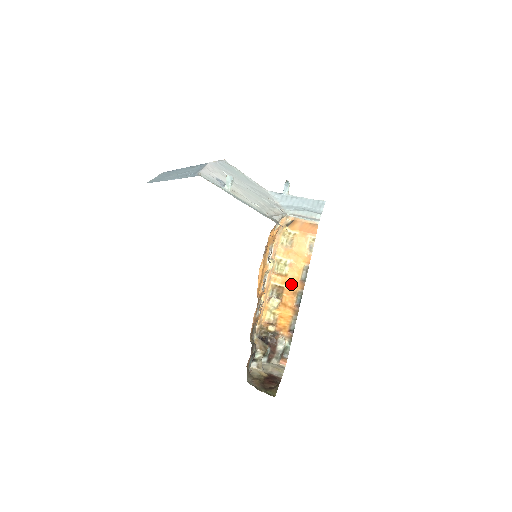
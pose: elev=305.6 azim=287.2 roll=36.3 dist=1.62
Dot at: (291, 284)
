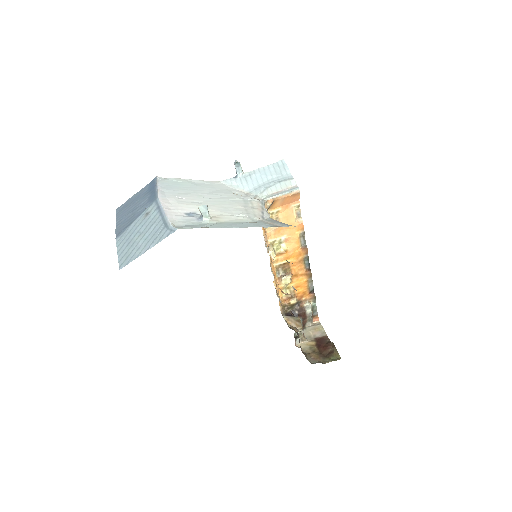
Dot at: (294, 256)
